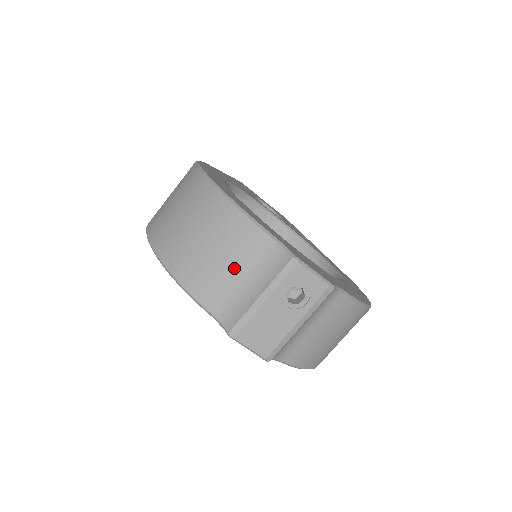
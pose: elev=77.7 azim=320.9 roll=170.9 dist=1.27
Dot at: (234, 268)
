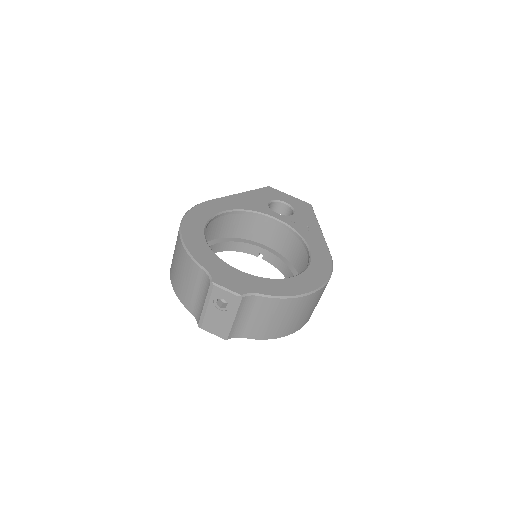
Dot at: (193, 288)
